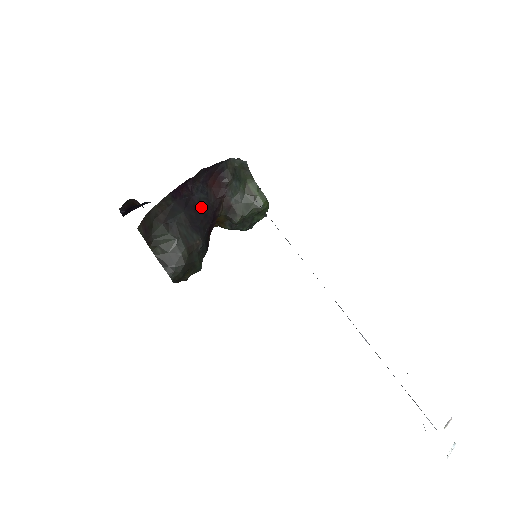
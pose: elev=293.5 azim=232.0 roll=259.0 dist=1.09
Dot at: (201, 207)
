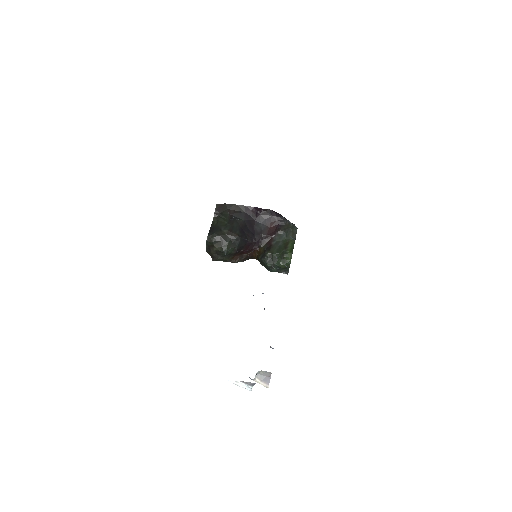
Dot at: (255, 230)
